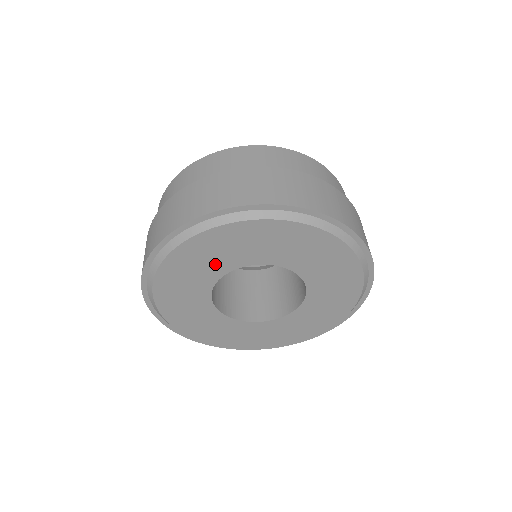
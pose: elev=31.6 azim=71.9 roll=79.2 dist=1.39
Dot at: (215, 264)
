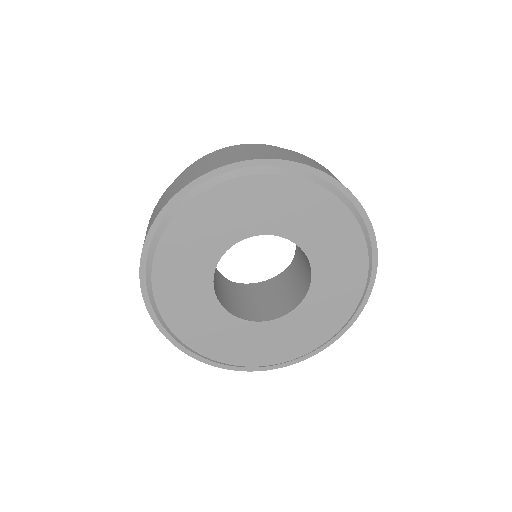
Dot at: (253, 218)
